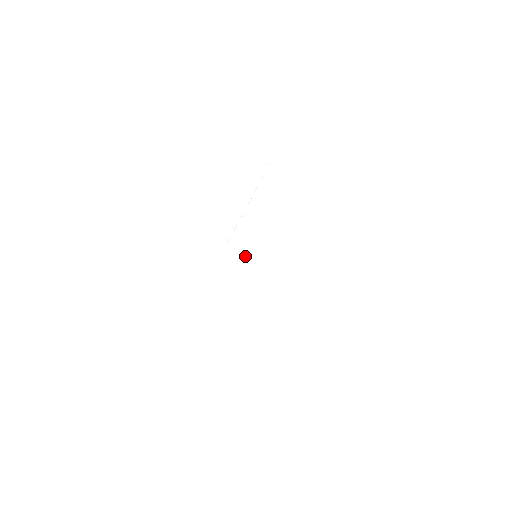
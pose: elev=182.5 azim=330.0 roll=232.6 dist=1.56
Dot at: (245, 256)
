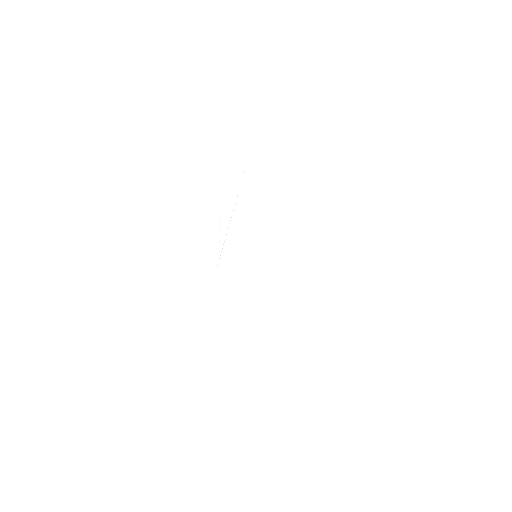
Dot at: (244, 260)
